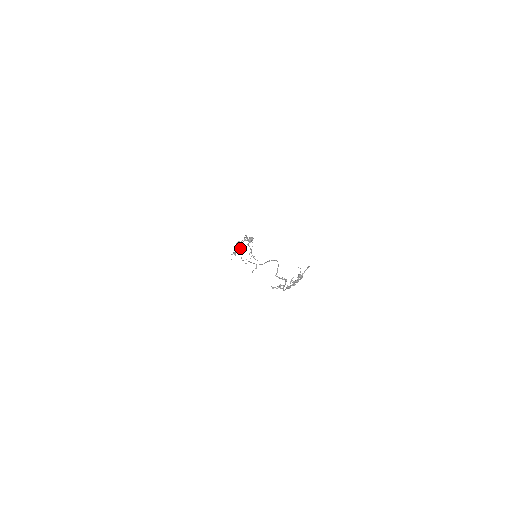
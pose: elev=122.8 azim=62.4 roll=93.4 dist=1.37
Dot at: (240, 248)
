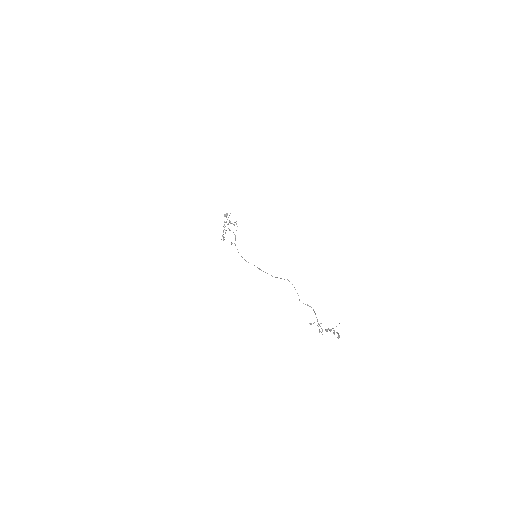
Dot at: occluded
